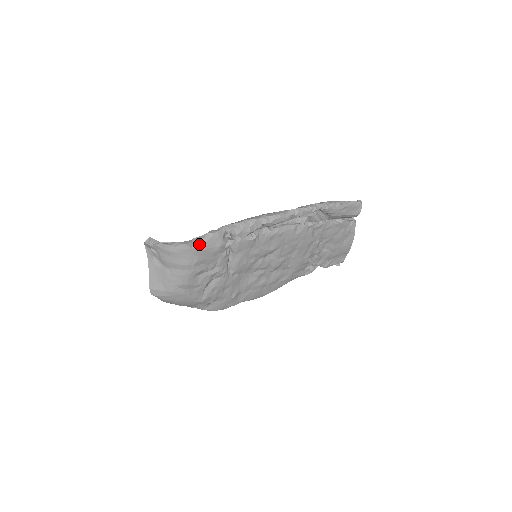
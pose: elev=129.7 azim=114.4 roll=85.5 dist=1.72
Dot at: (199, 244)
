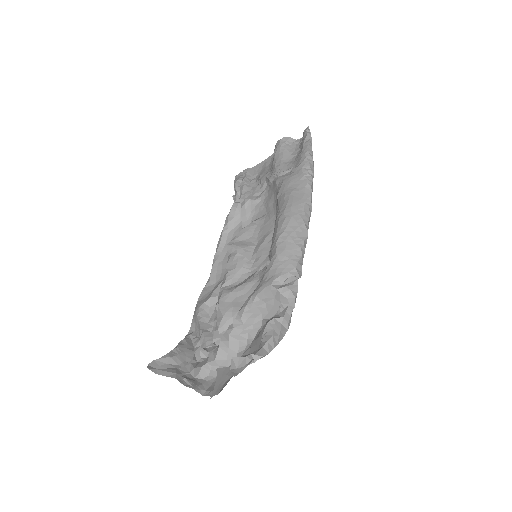
Dot at: occluded
